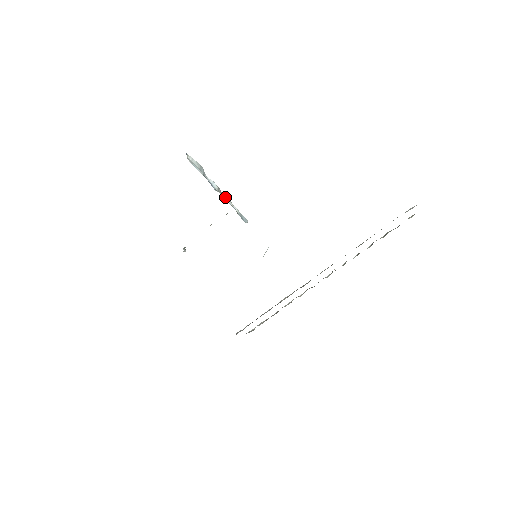
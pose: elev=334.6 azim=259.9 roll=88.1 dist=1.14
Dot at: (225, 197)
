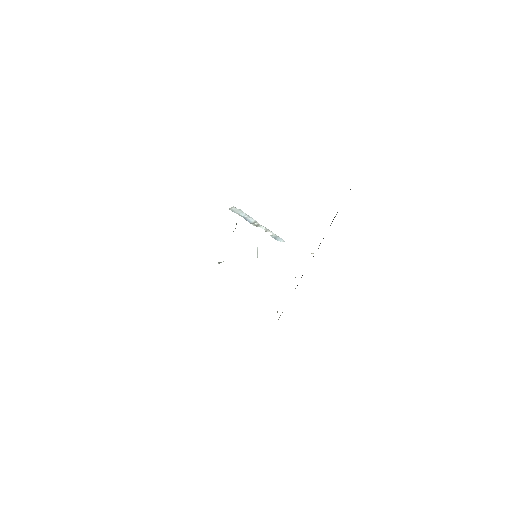
Dot at: (263, 227)
